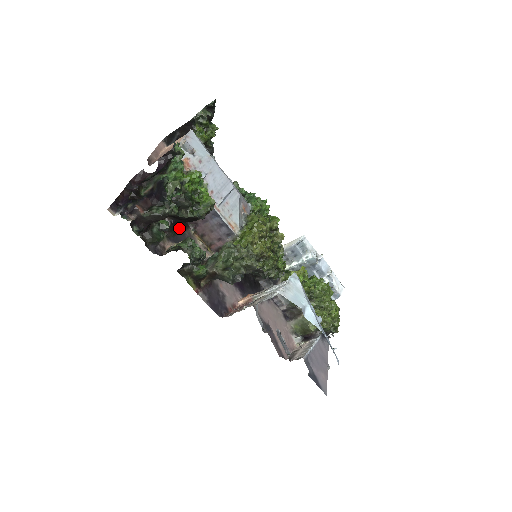
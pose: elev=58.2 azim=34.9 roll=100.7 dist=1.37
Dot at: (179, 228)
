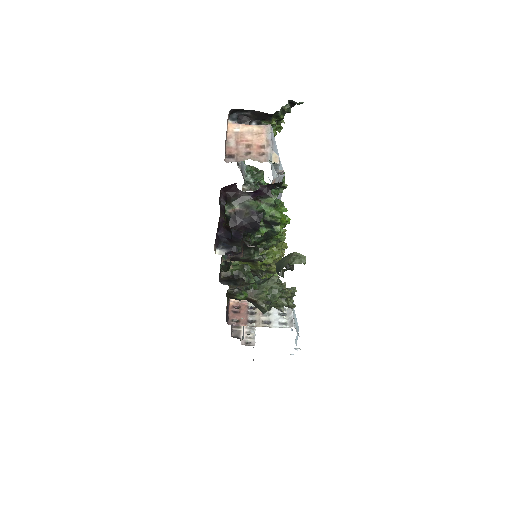
Dot at: occluded
